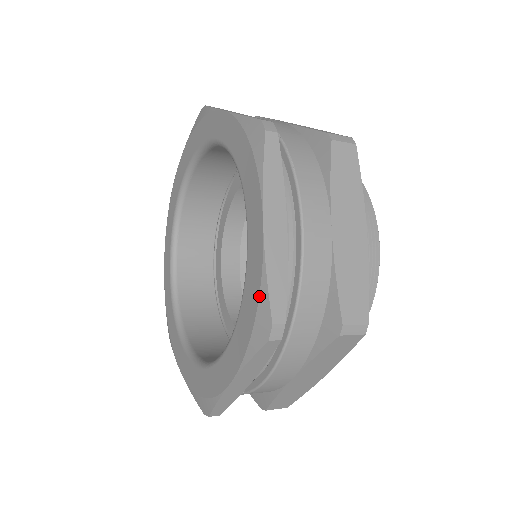
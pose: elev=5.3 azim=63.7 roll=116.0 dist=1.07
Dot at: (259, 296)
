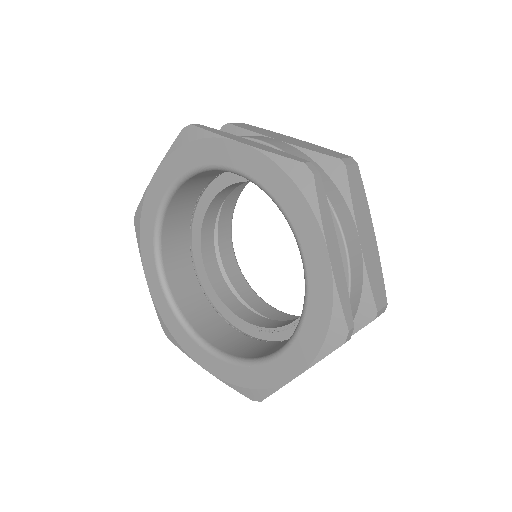
Dot at: (332, 312)
